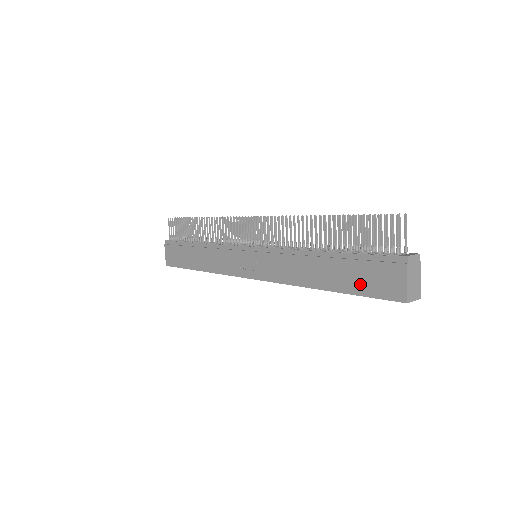
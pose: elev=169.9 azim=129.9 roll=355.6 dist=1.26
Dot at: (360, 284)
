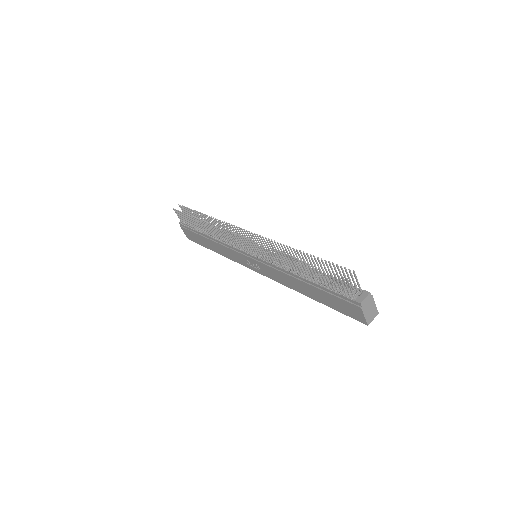
Dot at: (335, 306)
